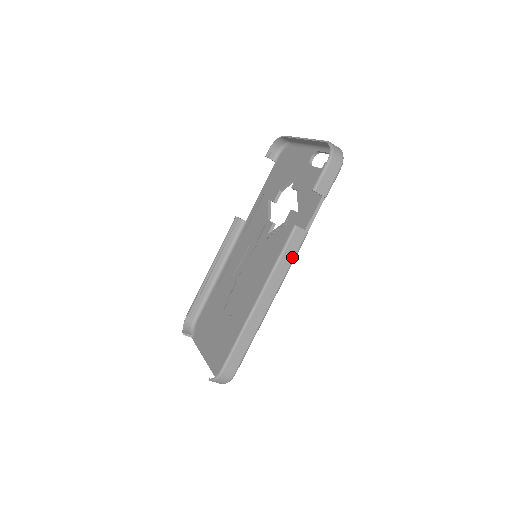
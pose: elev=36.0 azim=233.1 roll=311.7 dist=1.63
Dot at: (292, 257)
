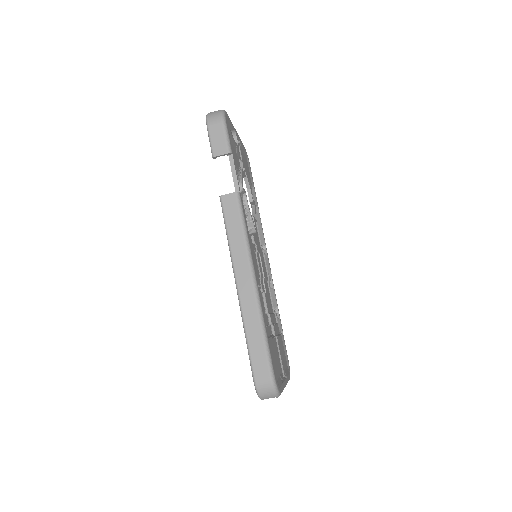
Dot at: (239, 224)
